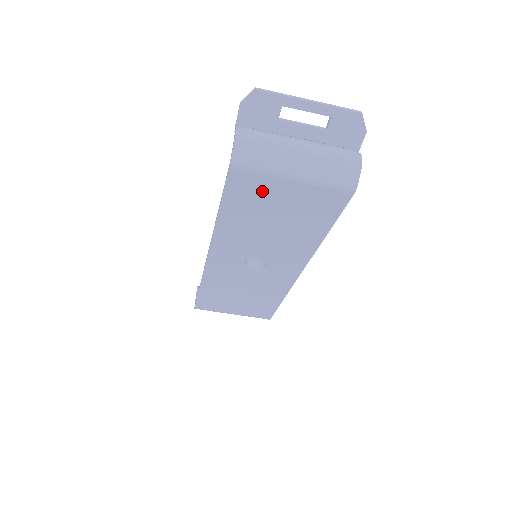
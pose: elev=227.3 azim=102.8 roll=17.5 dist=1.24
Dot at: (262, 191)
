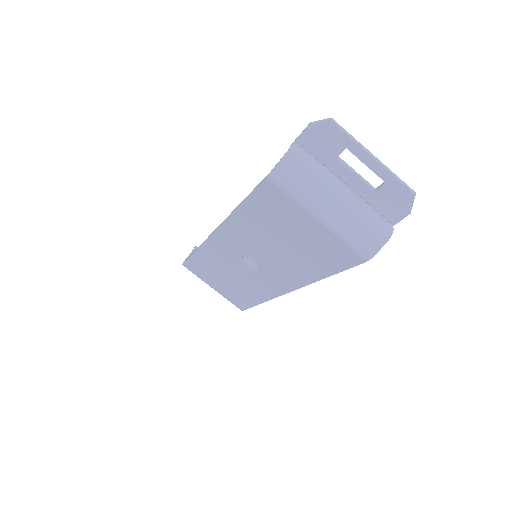
Dot at: (286, 212)
